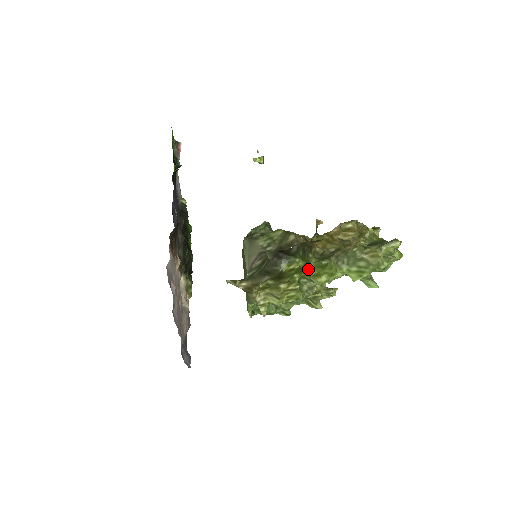
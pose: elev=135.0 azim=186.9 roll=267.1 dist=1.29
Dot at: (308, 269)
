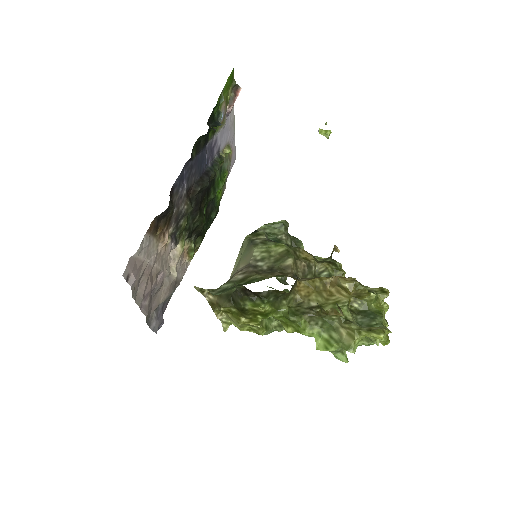
Dot at: (275, 315)
